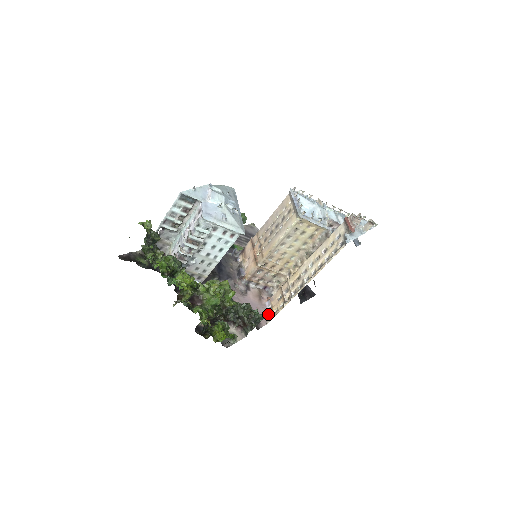
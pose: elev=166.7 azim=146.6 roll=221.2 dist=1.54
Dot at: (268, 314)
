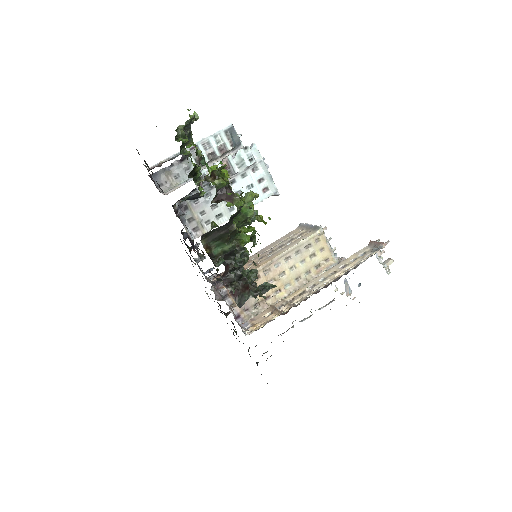
Dot at: (247, 330)
